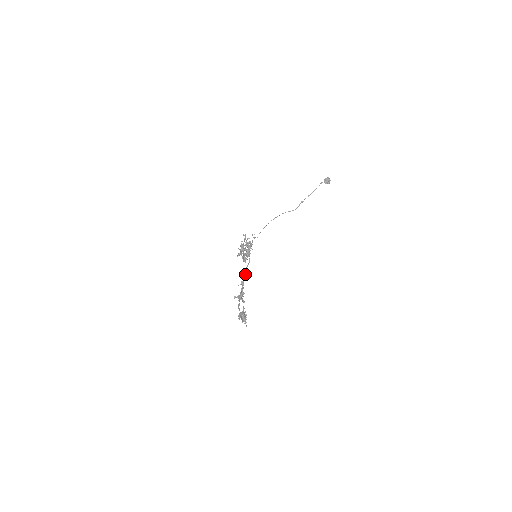
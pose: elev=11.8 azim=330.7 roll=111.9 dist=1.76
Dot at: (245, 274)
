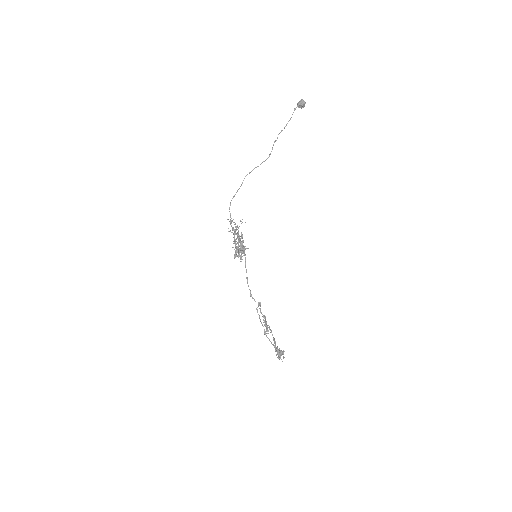
Dot at: (247, 277)
